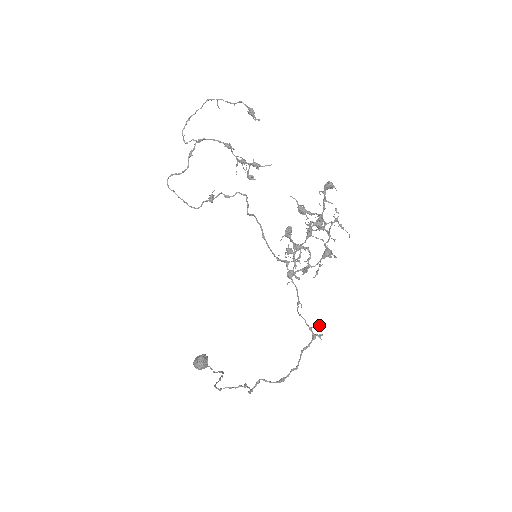
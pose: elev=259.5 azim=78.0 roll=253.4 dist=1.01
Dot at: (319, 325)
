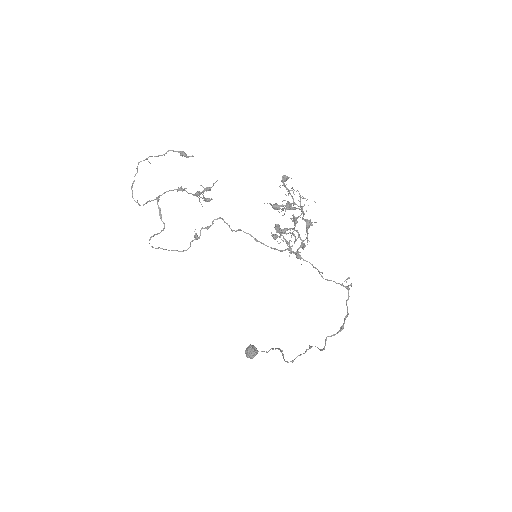
Dot at: (347, 279)
